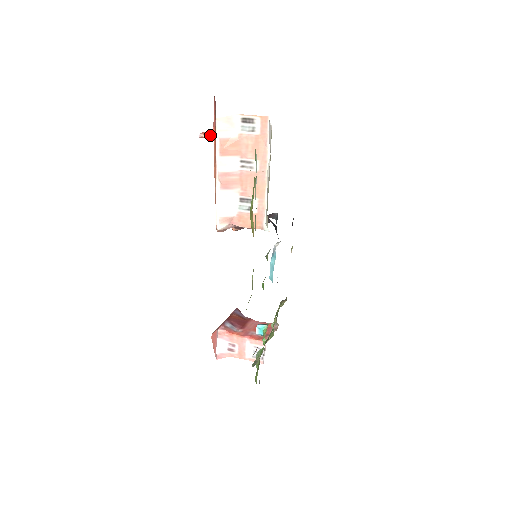
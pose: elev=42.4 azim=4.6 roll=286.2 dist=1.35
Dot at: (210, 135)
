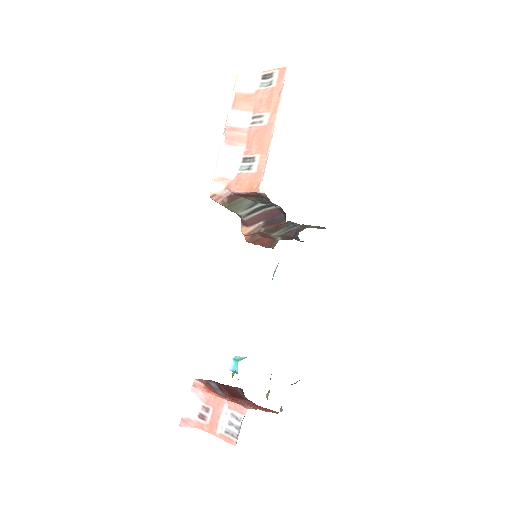
Dot at: occluded
